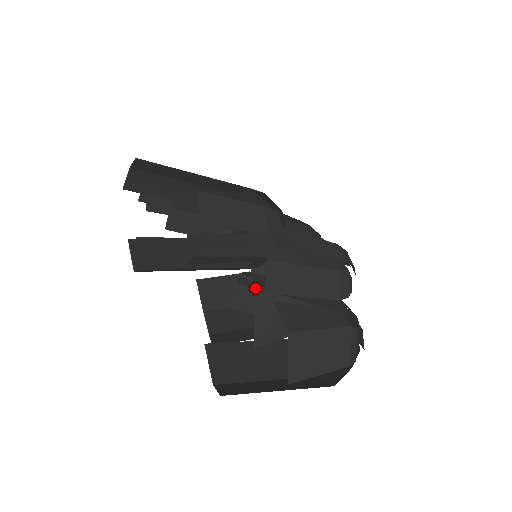
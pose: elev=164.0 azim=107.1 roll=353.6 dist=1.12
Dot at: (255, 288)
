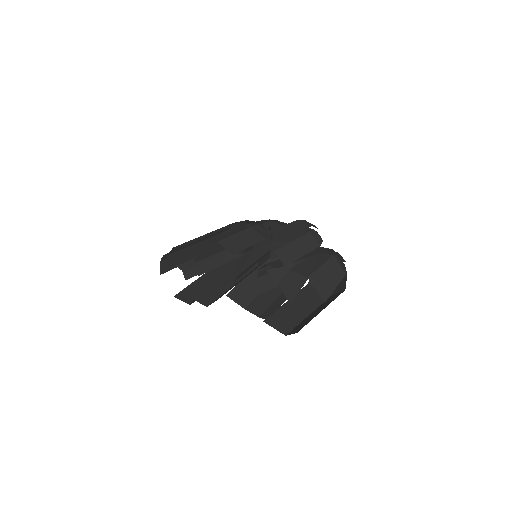
Dot at: (270, 272)
